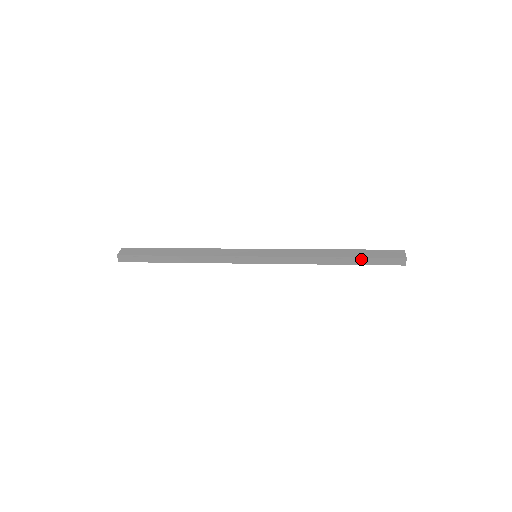
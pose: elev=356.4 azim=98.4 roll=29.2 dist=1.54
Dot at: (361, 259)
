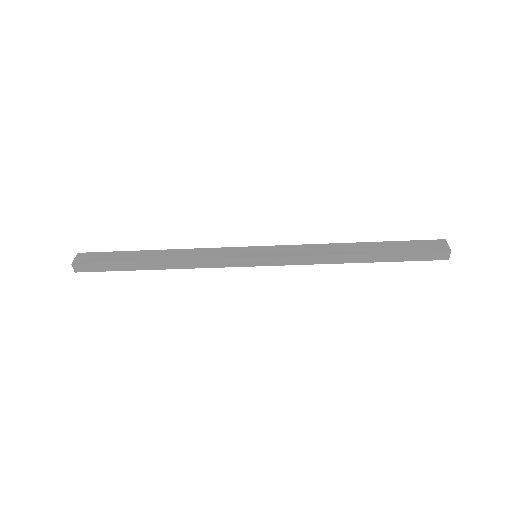
Dot at: (393, 255)
